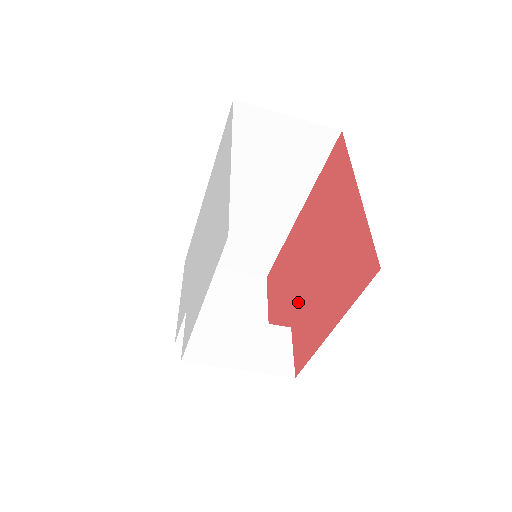
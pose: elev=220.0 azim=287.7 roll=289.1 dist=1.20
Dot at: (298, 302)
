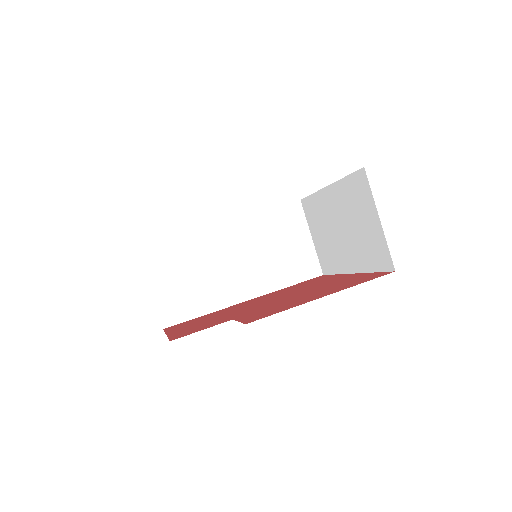
Dot at: (250, 311)
